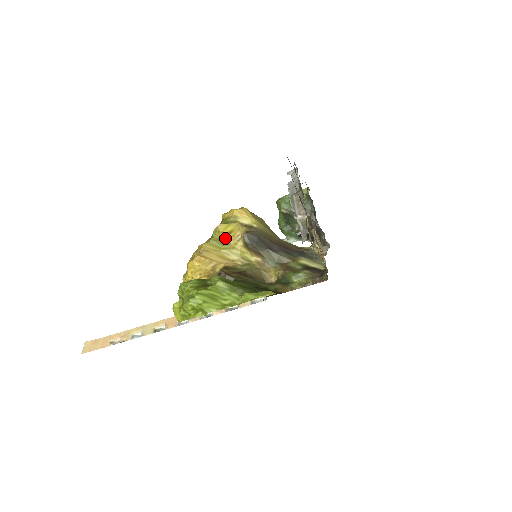
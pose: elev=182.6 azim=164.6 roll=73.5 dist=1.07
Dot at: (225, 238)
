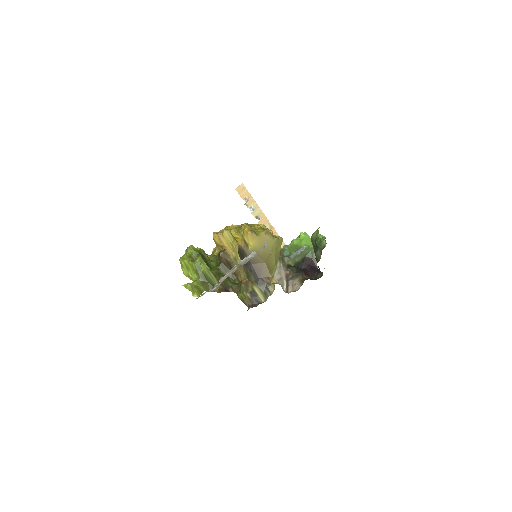
Dot at: (234, 238)
